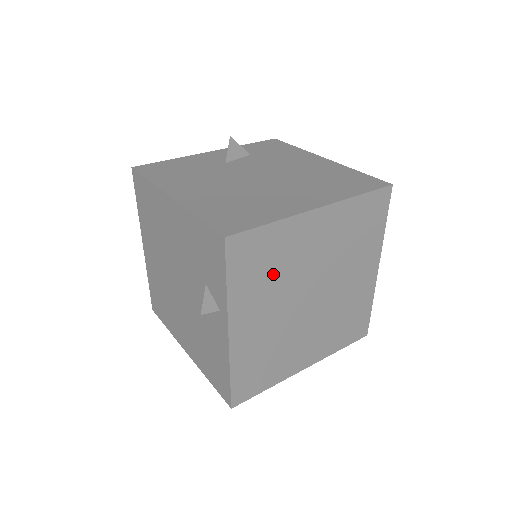
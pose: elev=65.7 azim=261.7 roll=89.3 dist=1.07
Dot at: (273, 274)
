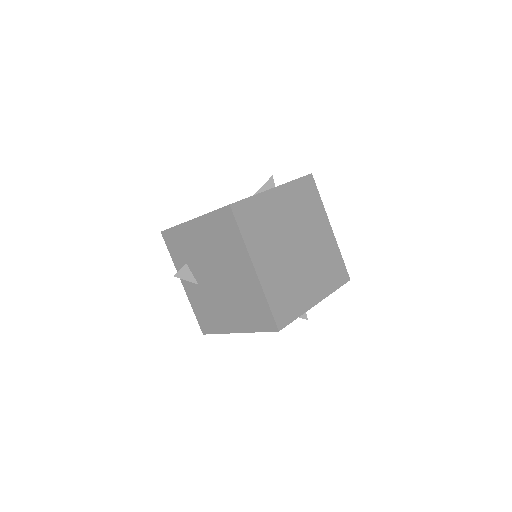
Dot at: (303, 209)
